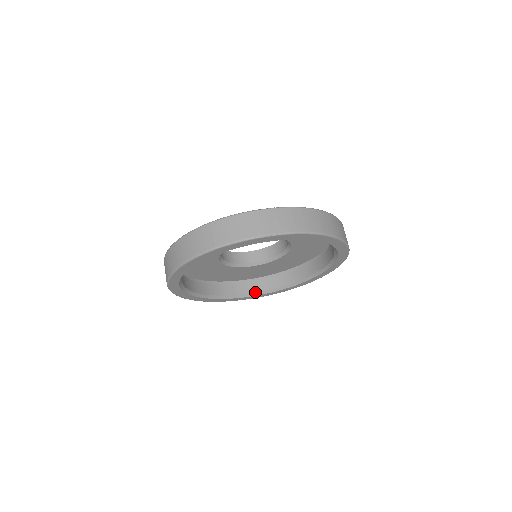
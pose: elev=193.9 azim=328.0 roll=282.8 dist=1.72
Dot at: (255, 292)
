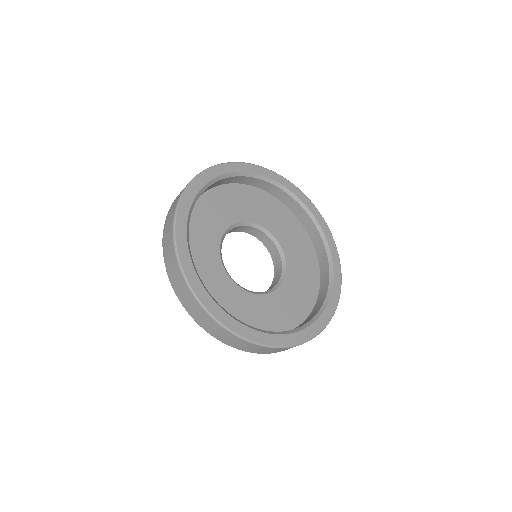
Dot at: (302, 325)
